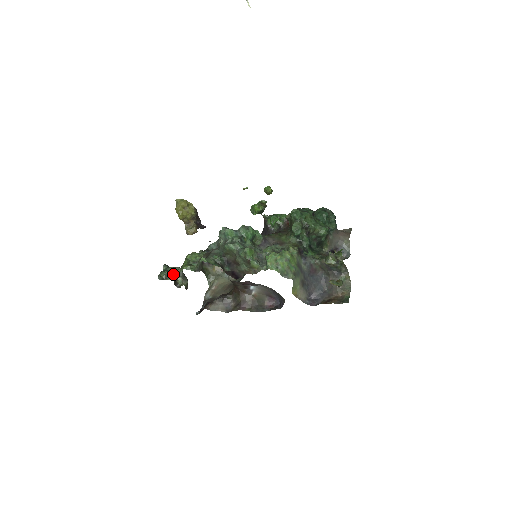
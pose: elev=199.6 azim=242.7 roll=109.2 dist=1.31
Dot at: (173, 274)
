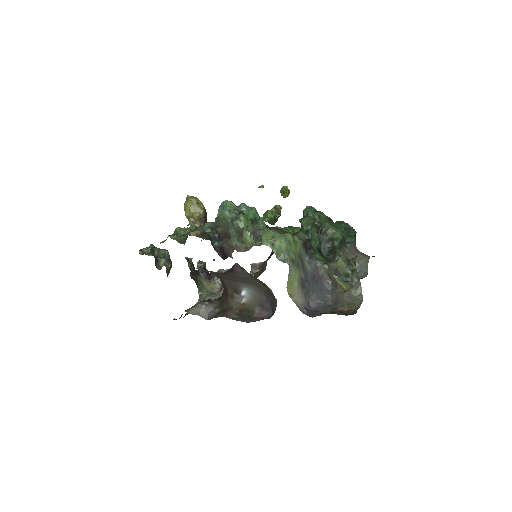
Dot at: (158, 254)
